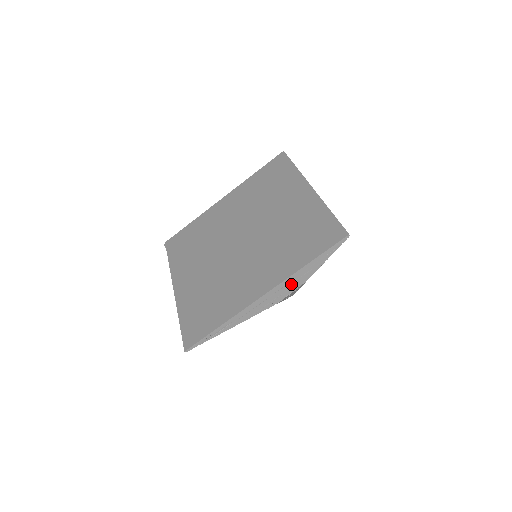
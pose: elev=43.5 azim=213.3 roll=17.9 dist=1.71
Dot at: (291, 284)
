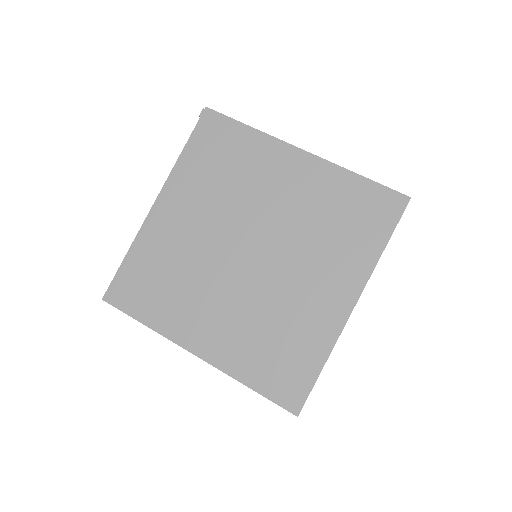
Dot at: occluded
